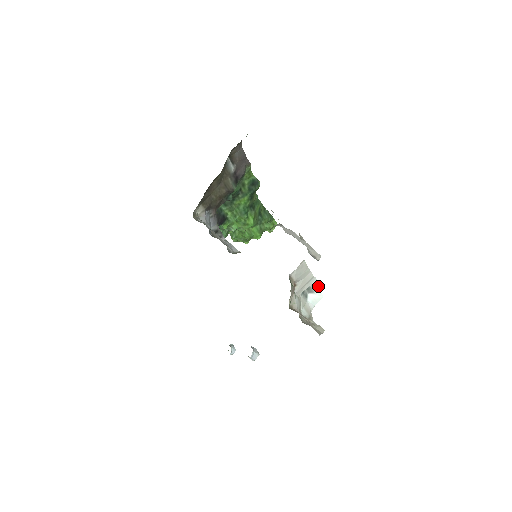
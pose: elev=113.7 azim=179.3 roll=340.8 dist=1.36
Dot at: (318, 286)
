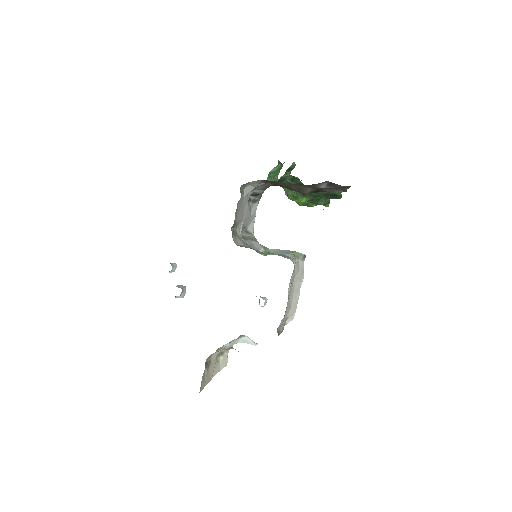
Dot at: occluded
